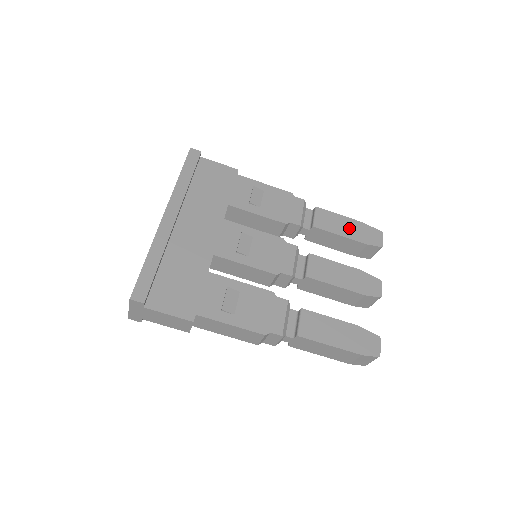
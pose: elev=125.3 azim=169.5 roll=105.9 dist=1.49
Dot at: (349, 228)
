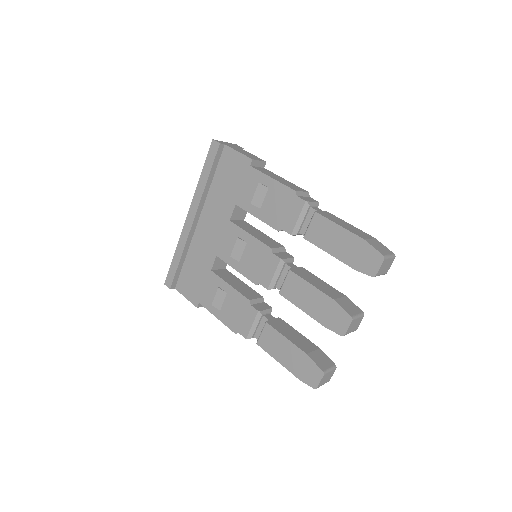
Dot at: (342, 245)
